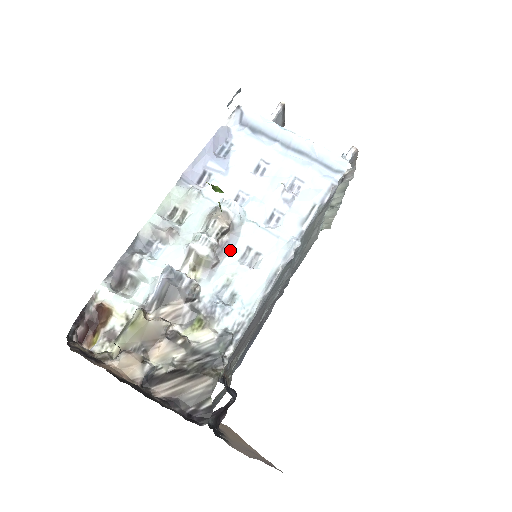
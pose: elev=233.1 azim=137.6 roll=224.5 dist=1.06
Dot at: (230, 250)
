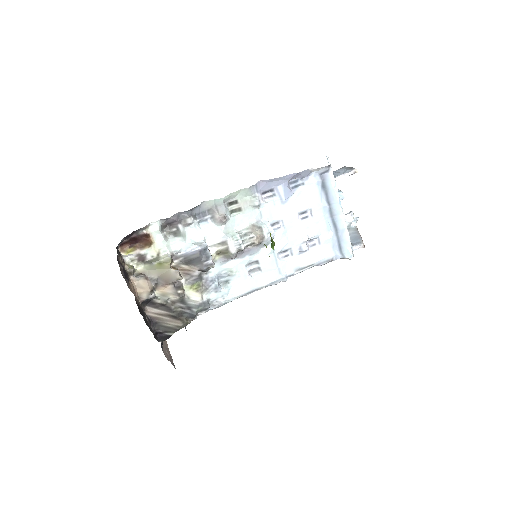
Dot at: (247, 256)
